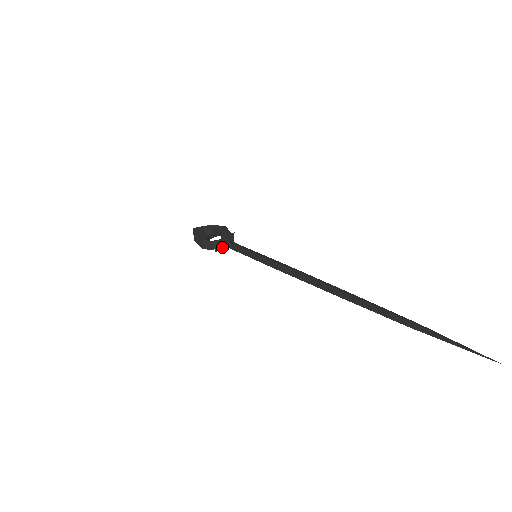
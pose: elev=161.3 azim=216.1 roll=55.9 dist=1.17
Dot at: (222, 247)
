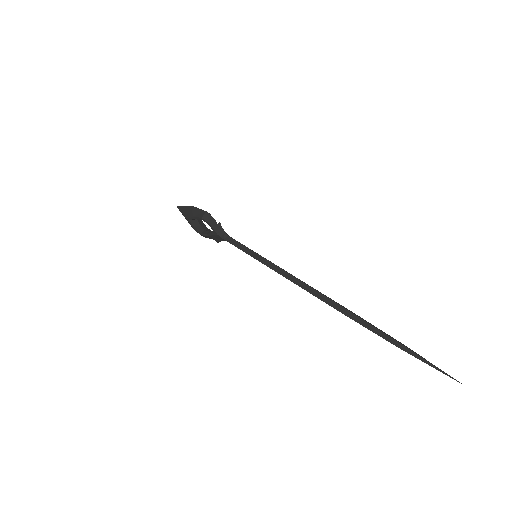
Dot at: (221, 240)
